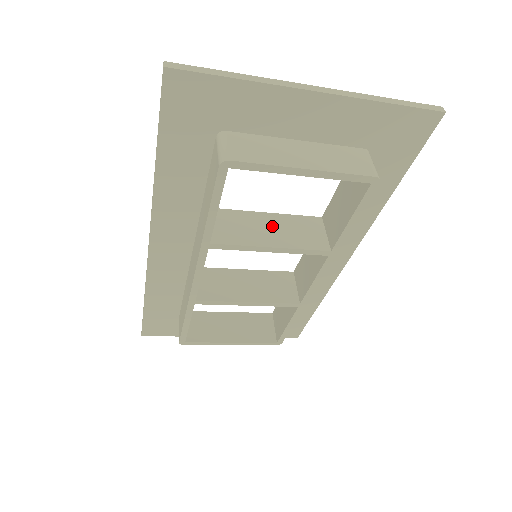
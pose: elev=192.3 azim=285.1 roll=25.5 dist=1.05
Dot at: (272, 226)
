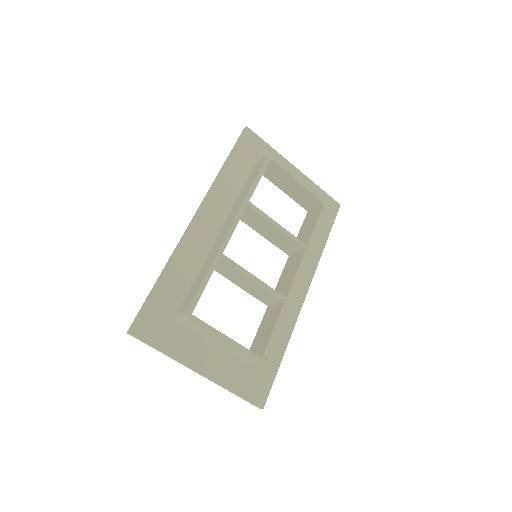
Dot at: occluded
